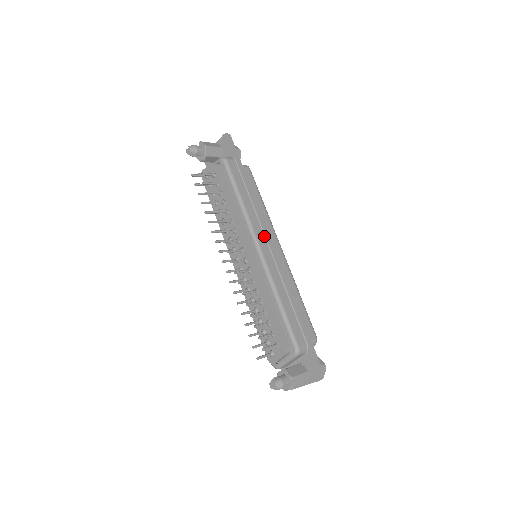
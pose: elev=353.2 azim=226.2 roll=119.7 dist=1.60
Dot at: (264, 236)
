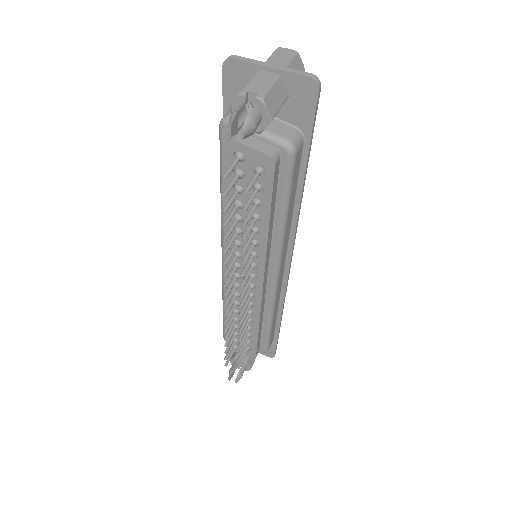
Dot at: (286, 255)
